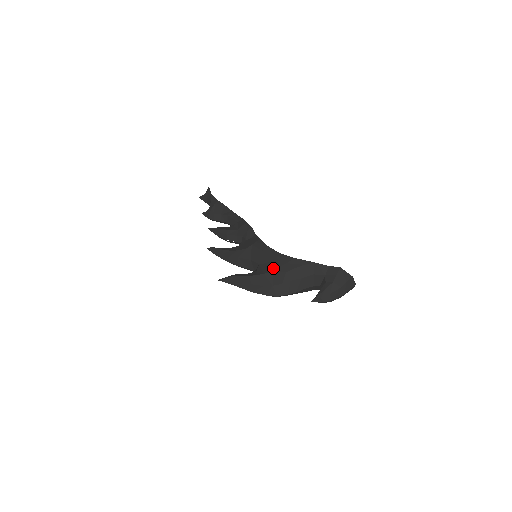
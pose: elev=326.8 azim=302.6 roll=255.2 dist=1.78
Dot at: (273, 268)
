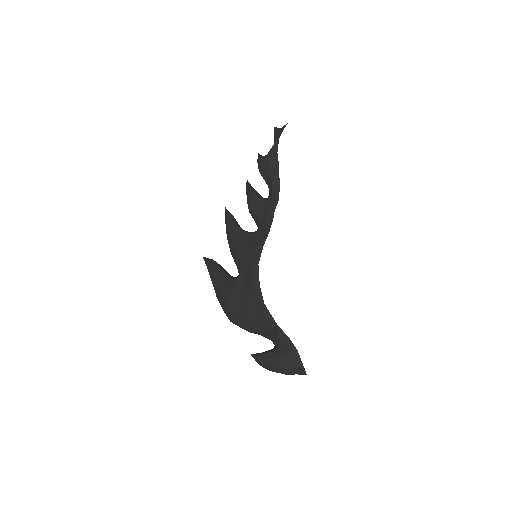
Dot at: (242, 294)
